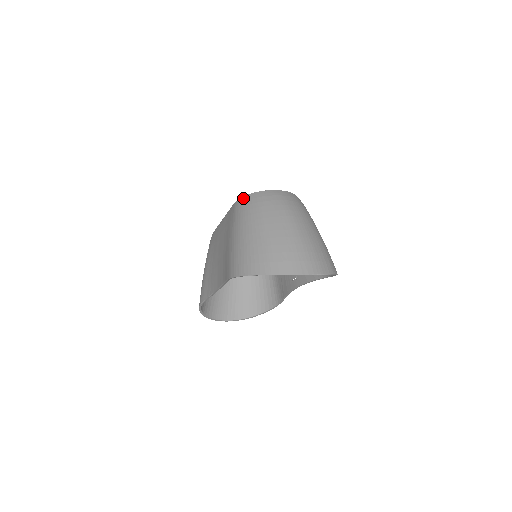
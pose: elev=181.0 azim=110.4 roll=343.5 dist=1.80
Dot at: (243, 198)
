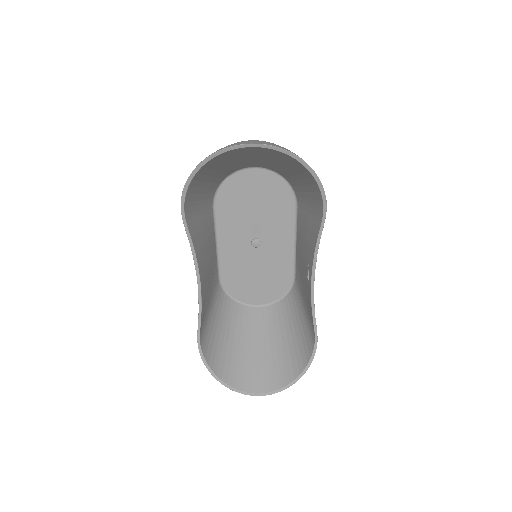
Dot at: occluded
